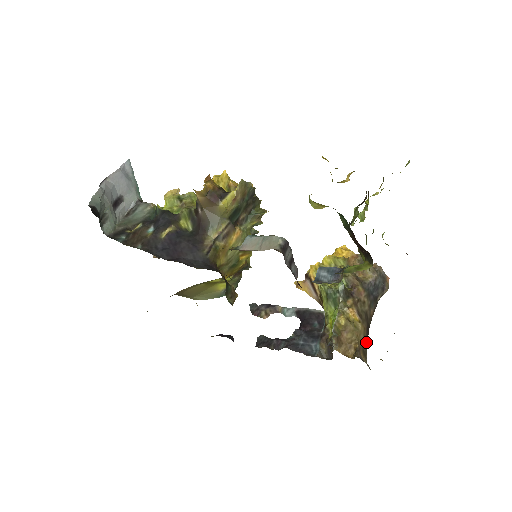
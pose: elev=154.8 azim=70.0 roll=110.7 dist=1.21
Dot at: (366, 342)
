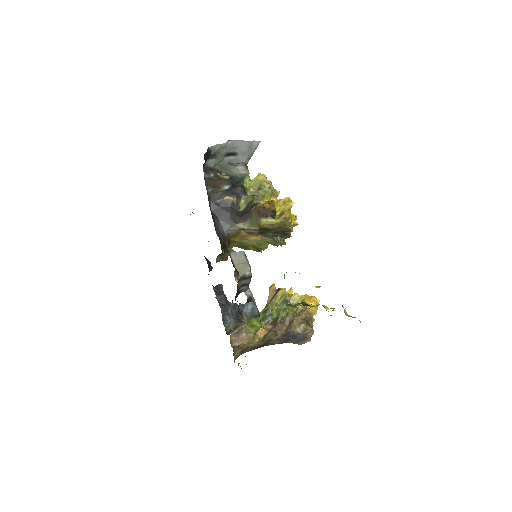
Dot at: (252, 349)
